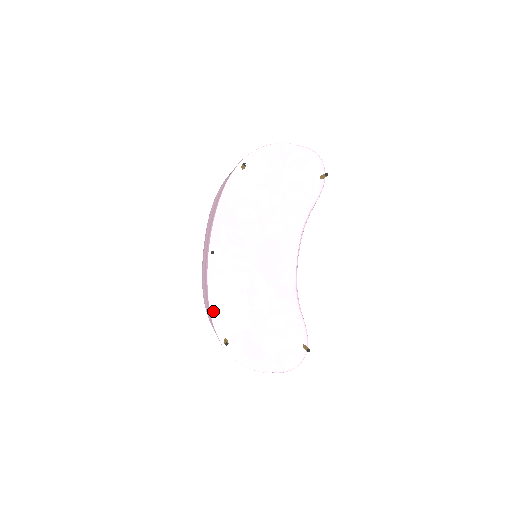
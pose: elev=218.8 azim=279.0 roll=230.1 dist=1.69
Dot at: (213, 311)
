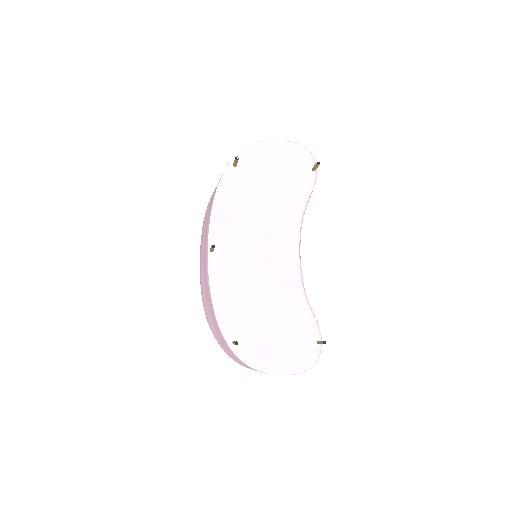
Dot at: (218, 313)
